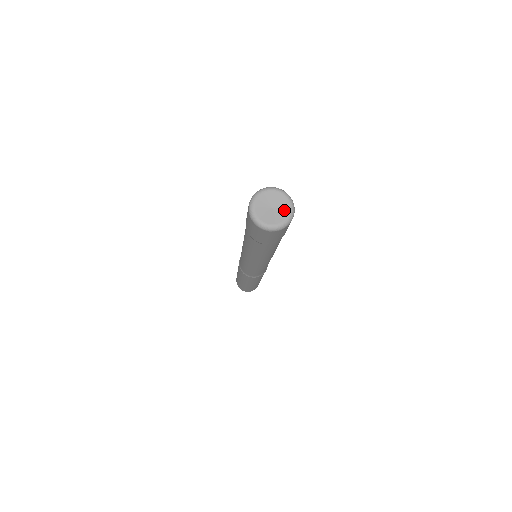
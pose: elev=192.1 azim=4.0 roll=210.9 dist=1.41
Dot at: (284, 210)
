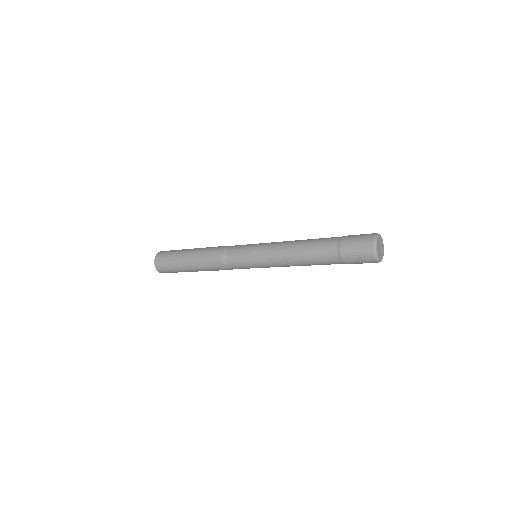
Dot at: (382, 255)
